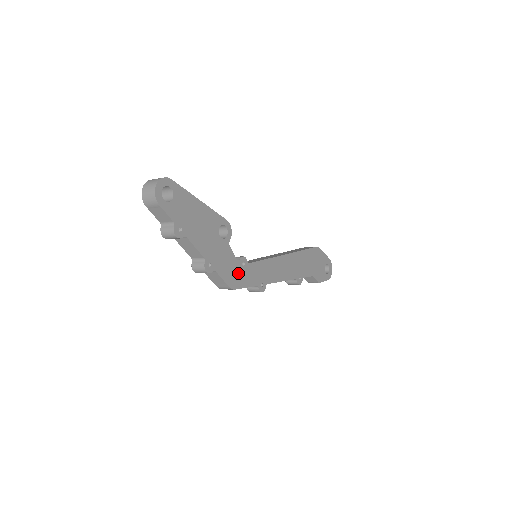
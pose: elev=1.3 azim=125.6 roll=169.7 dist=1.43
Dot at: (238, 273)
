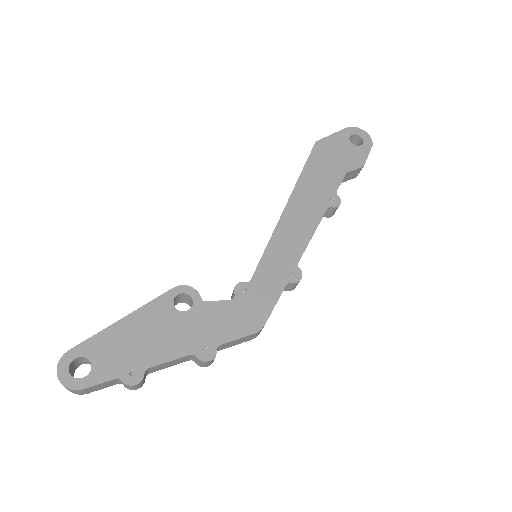
Dot at: (249, 307)
